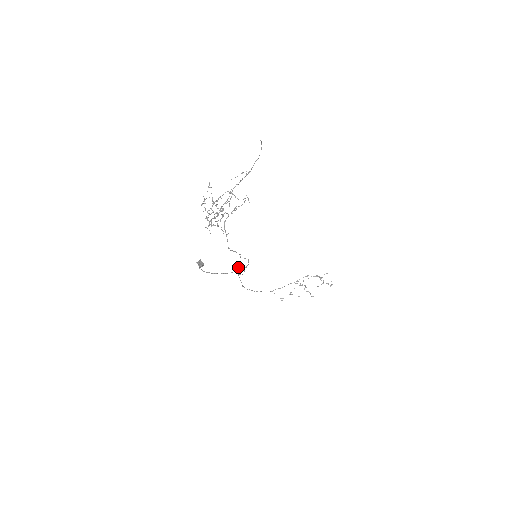
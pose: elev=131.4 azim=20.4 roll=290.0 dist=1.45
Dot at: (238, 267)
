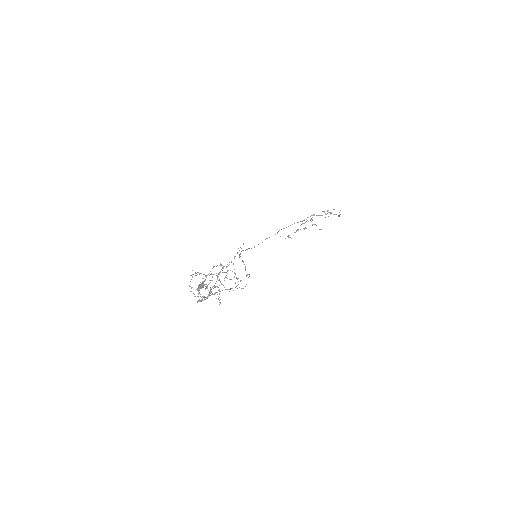
Dot at: (239, 257)
